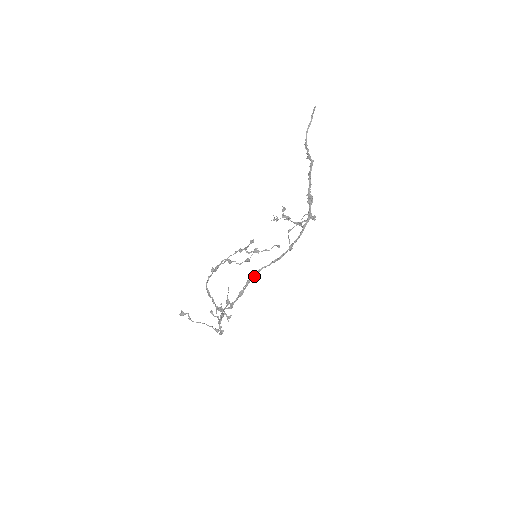
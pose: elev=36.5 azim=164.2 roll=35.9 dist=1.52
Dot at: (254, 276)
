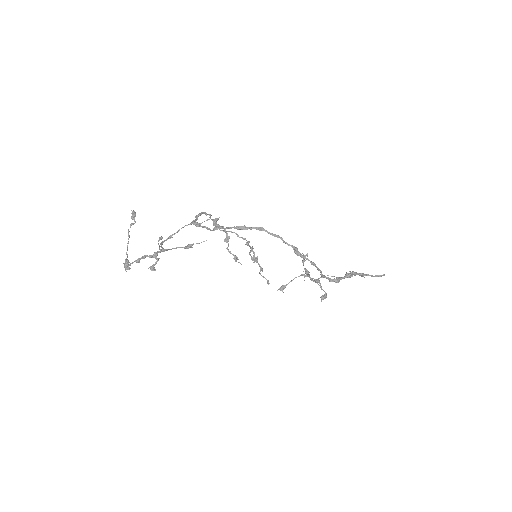
Dot at: occluded
